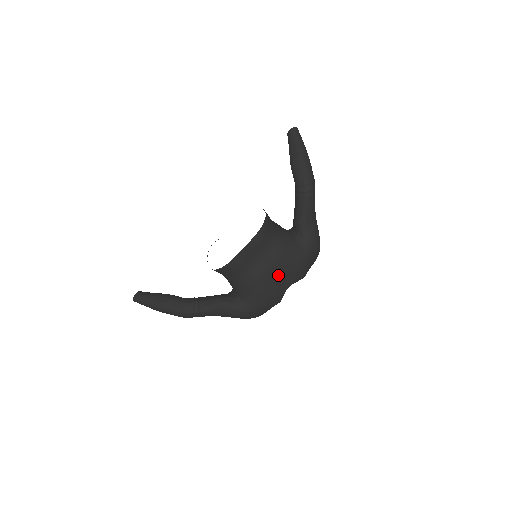
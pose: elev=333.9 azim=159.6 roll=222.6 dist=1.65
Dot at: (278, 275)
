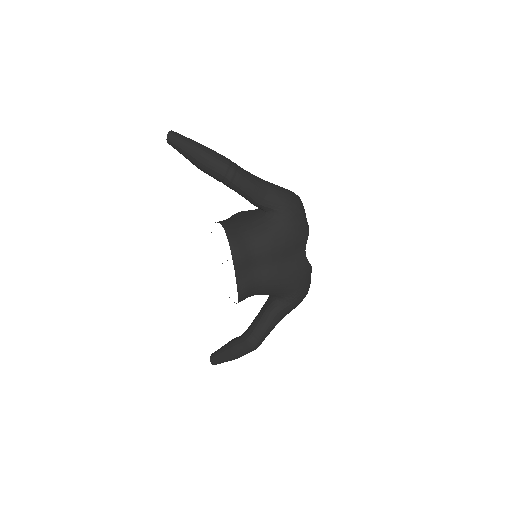
Dot at: (285, 258)
